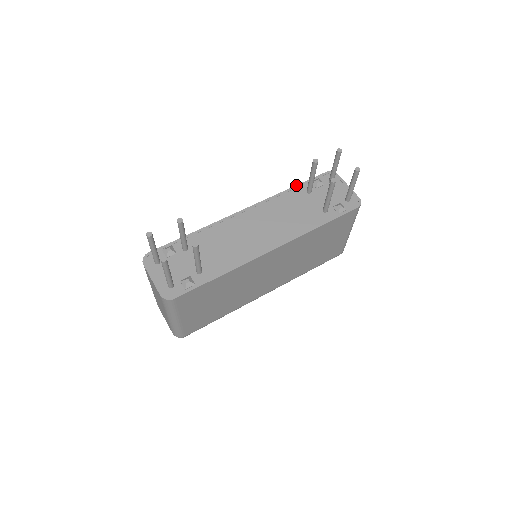
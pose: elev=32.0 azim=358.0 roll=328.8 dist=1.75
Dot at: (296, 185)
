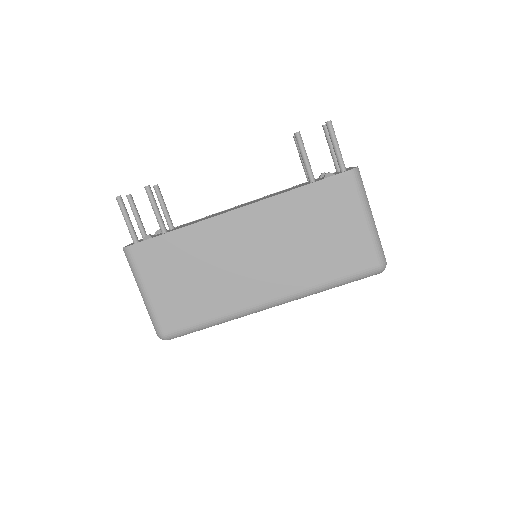
Dot at: (302, 183)
